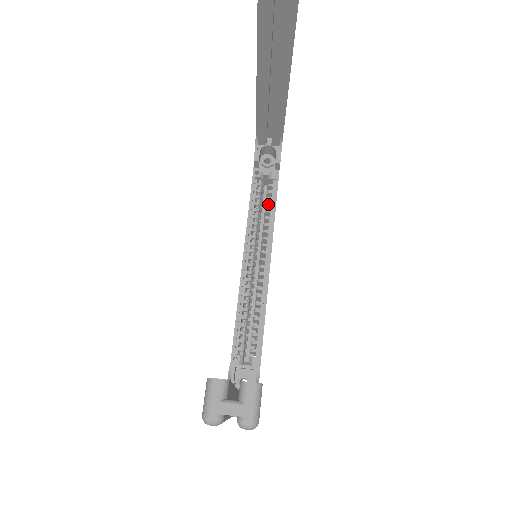
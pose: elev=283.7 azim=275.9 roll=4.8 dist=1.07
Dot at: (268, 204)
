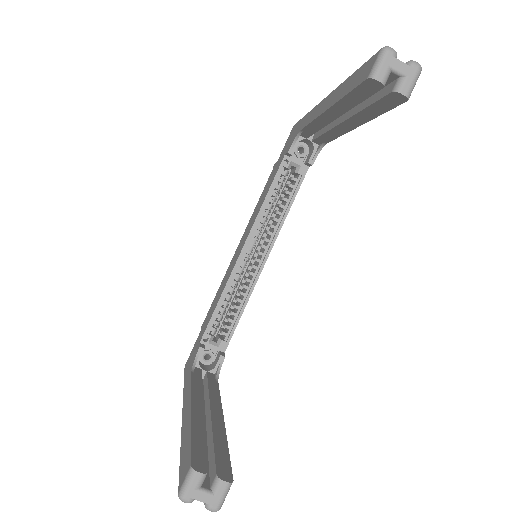
Dot at: (285, 199)
